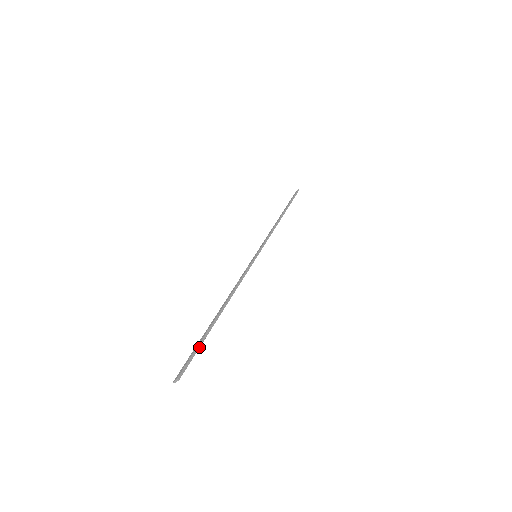
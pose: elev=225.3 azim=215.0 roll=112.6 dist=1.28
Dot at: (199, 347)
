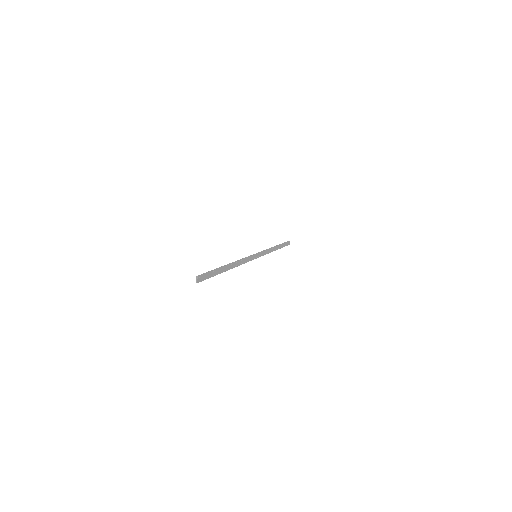
Dot at: (212, 271)
